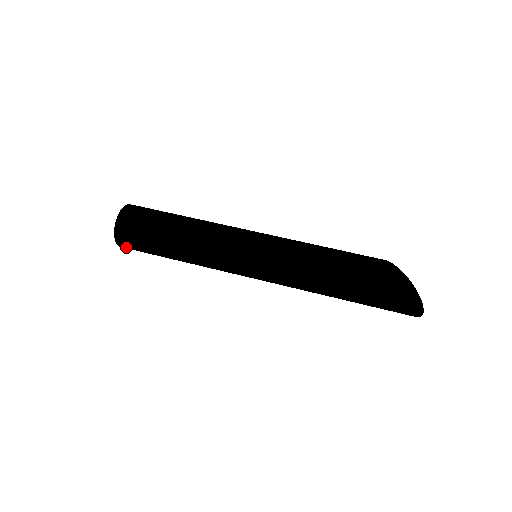
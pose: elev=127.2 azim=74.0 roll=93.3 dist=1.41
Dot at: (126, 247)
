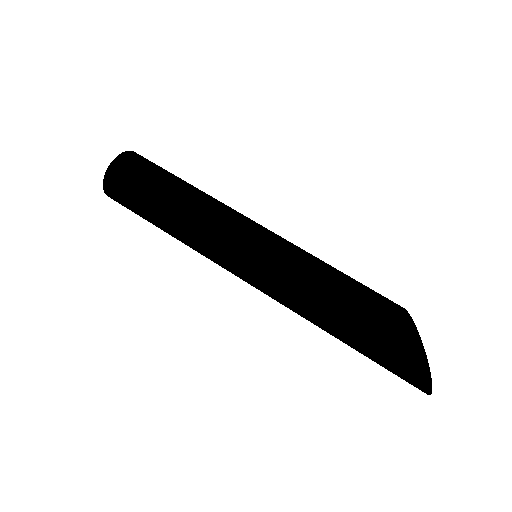
Dot at: occluded
